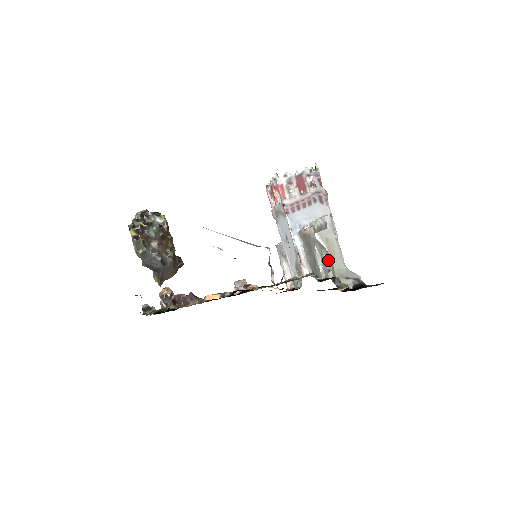
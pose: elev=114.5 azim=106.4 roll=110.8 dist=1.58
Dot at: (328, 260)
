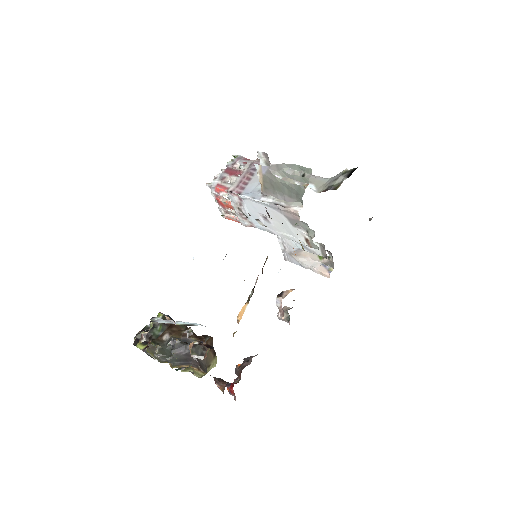
Dot at: (294, 171)
